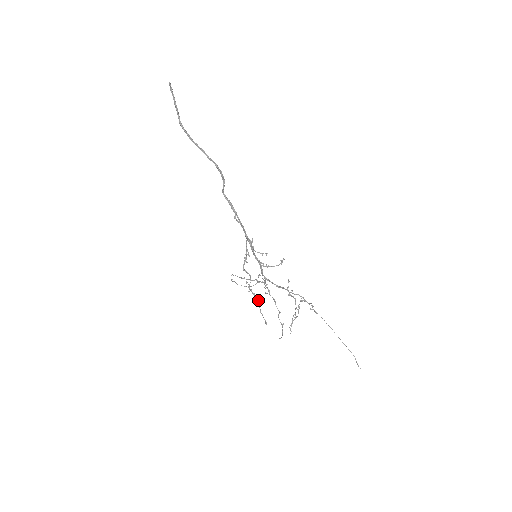
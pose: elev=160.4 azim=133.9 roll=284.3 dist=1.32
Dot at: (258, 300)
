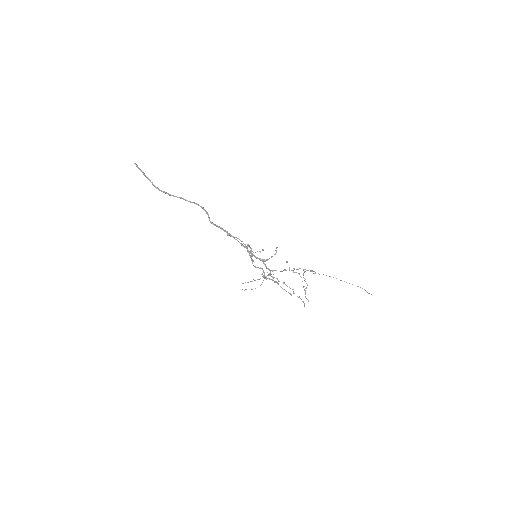
Dot at: (277, 282)
